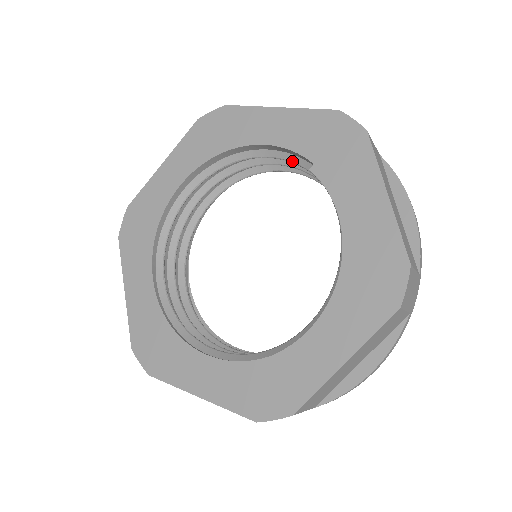
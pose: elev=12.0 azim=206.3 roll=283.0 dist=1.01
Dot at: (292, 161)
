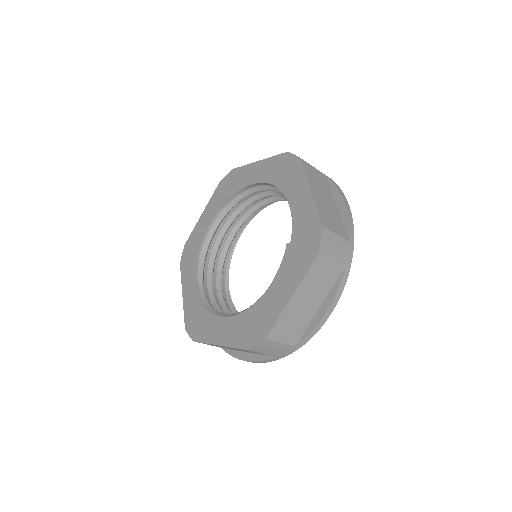
Dot at: occluded
